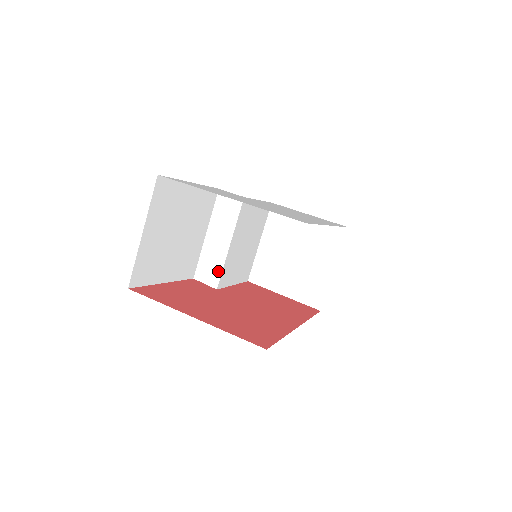
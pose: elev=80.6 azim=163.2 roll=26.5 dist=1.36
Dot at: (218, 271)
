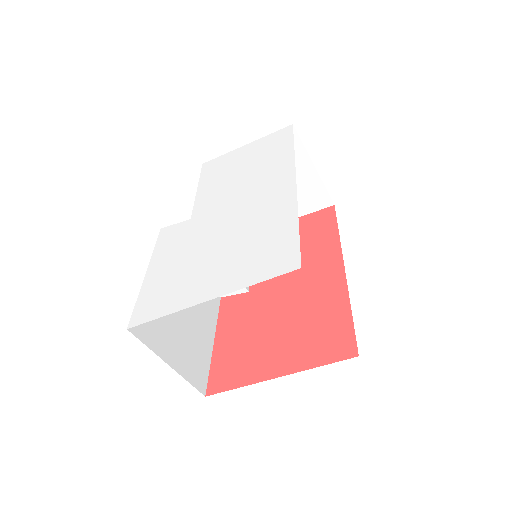
Dot at: occluded
